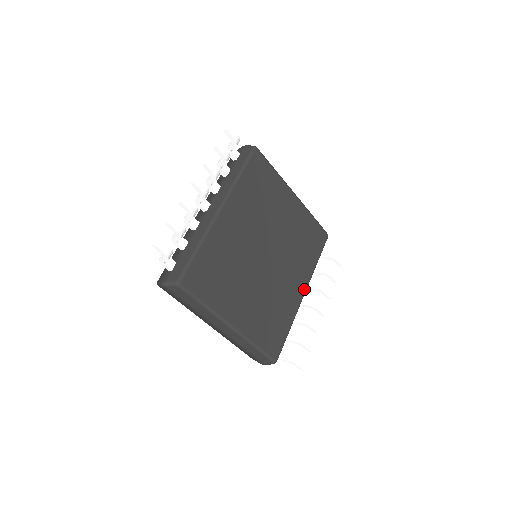
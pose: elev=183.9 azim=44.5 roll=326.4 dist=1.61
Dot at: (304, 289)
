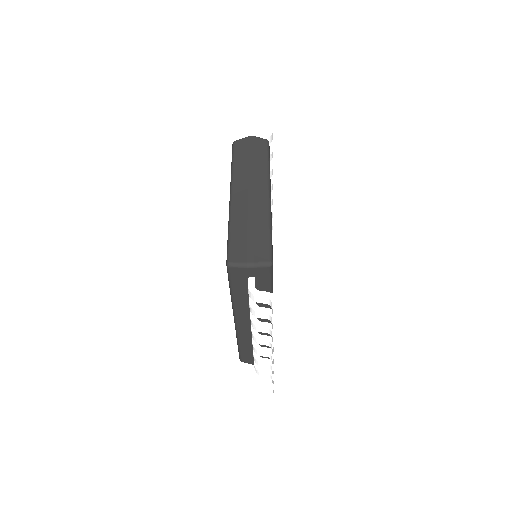
Dot at: occluded
